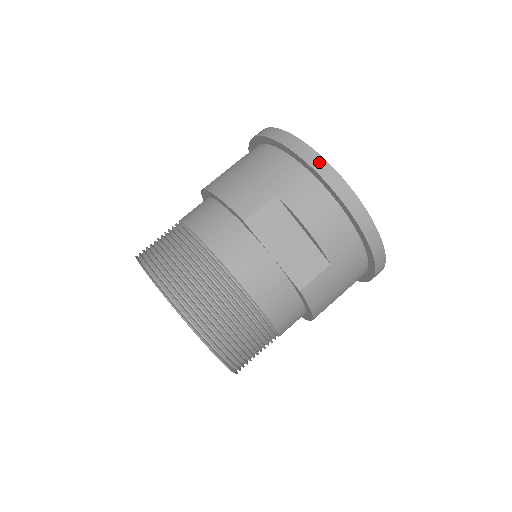
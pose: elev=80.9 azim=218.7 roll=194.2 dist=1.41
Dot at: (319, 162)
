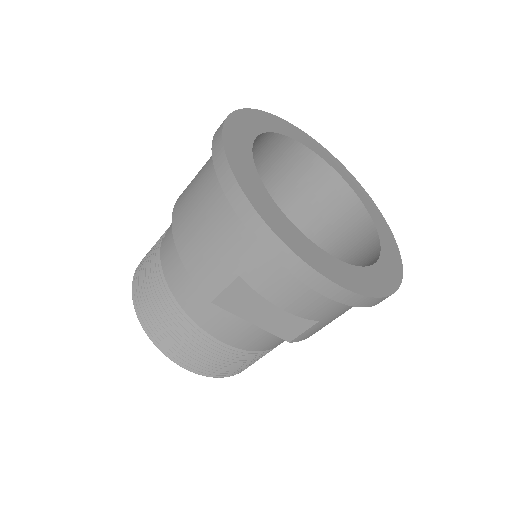
Dot at: (280, 250)
